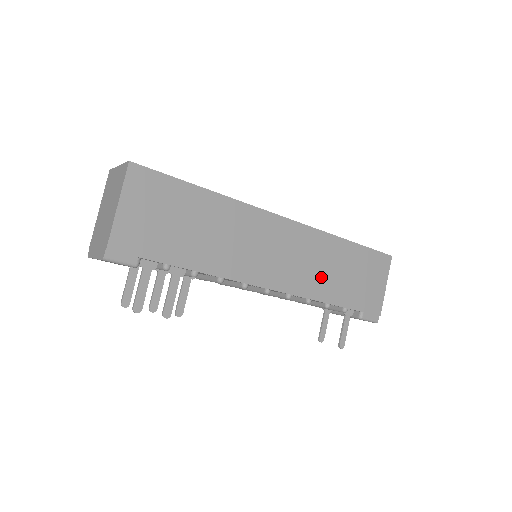
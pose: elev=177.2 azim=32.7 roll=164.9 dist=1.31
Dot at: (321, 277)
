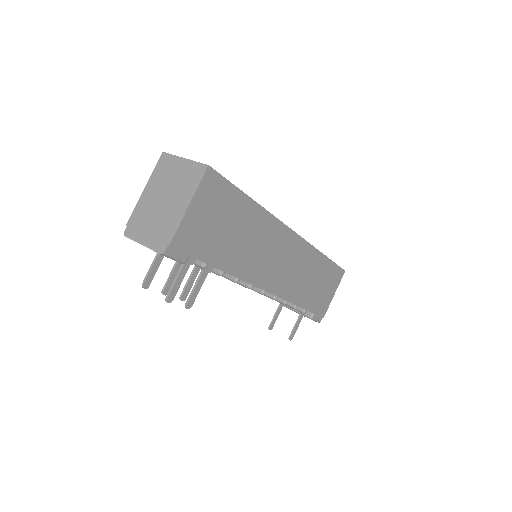
Dot at: (300, 284)
